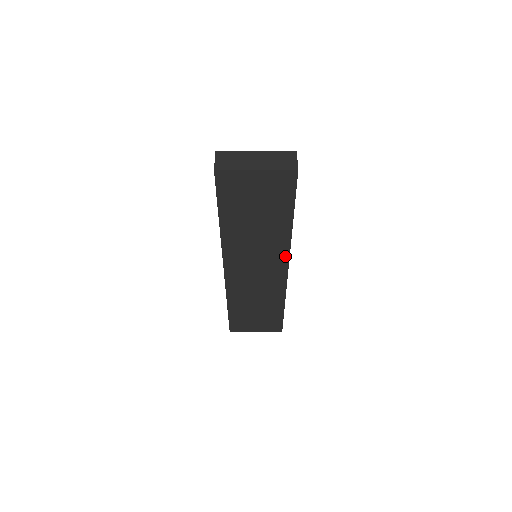
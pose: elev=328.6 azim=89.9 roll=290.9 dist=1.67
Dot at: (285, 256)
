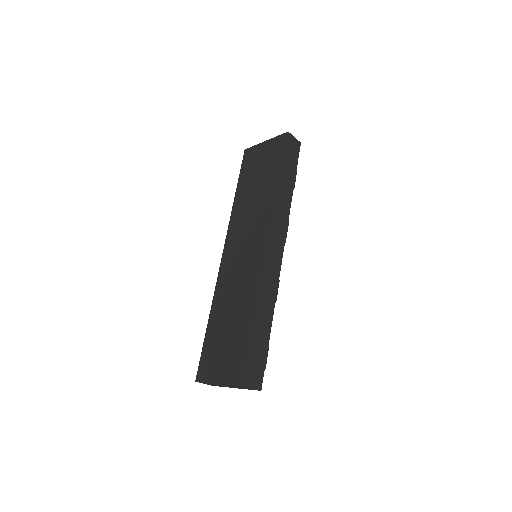
Dot at: (269, 225)
